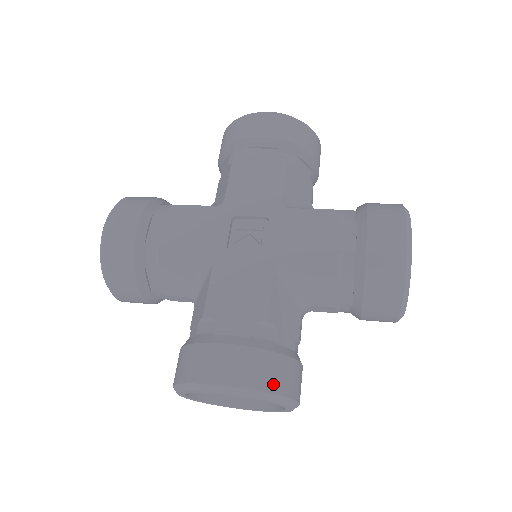
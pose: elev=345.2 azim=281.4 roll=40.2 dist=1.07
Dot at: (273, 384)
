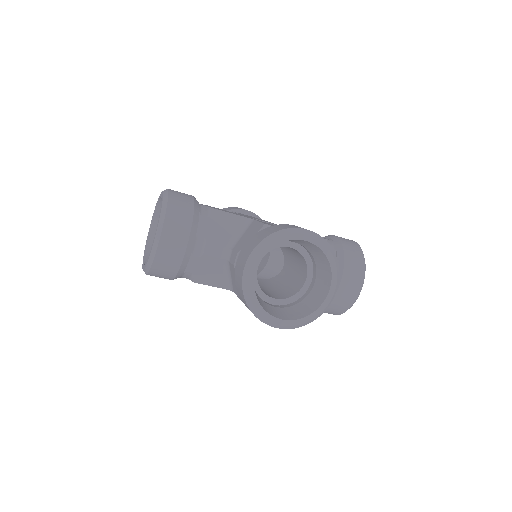
Dot at: occluded
